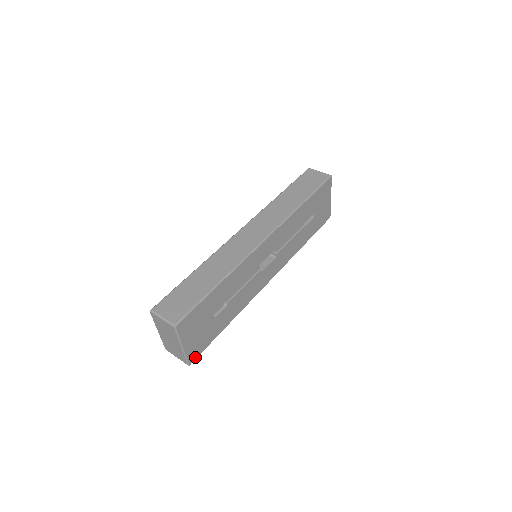
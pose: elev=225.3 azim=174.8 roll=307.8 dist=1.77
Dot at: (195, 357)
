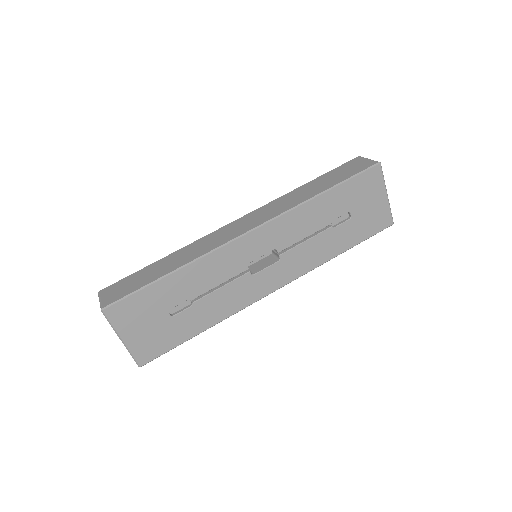
Dot at: (148, 359)
